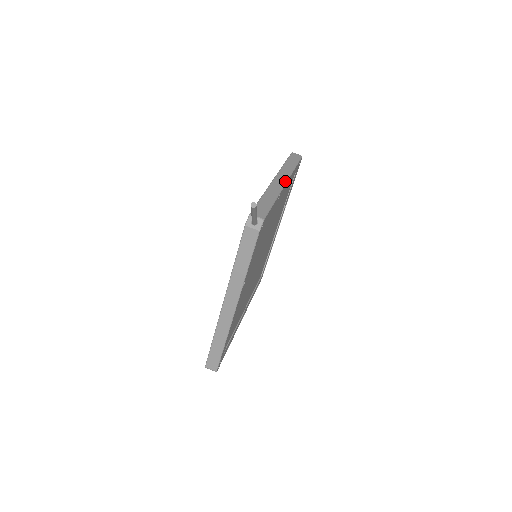
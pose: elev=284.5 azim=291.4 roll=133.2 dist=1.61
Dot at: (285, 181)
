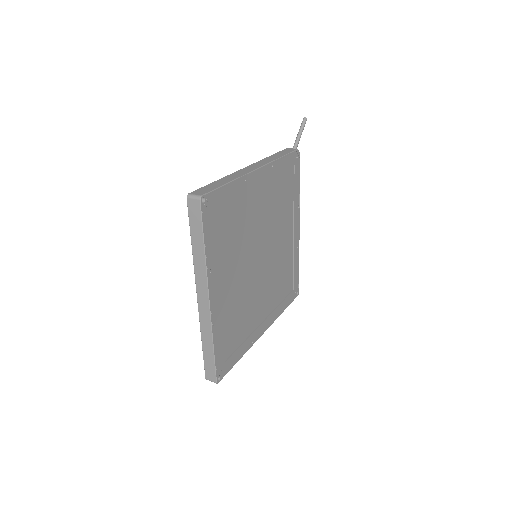
Dot at: (298, 229)
